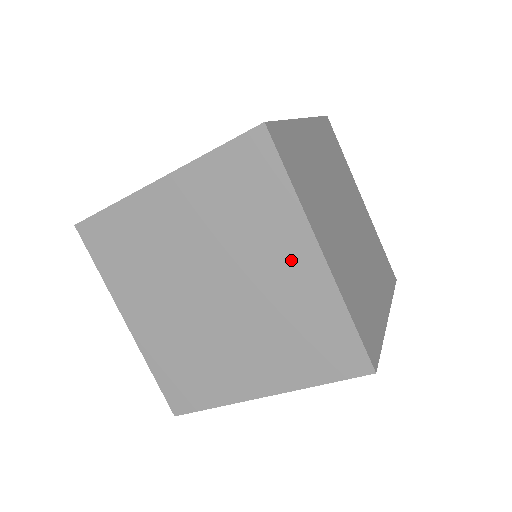
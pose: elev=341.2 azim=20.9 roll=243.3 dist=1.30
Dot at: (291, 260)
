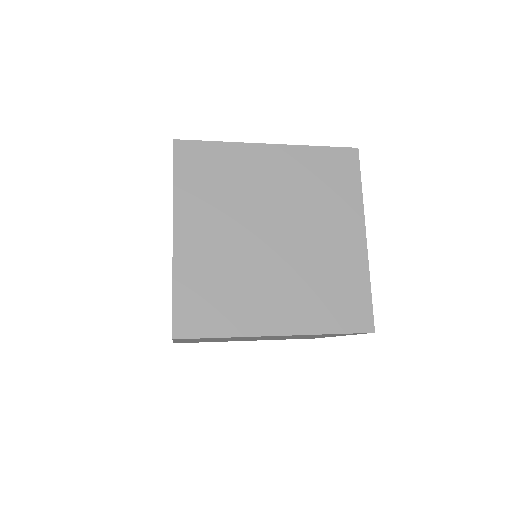
Dot at: occluded
